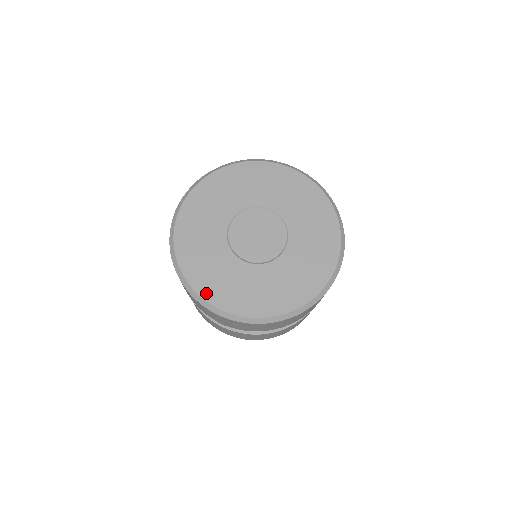
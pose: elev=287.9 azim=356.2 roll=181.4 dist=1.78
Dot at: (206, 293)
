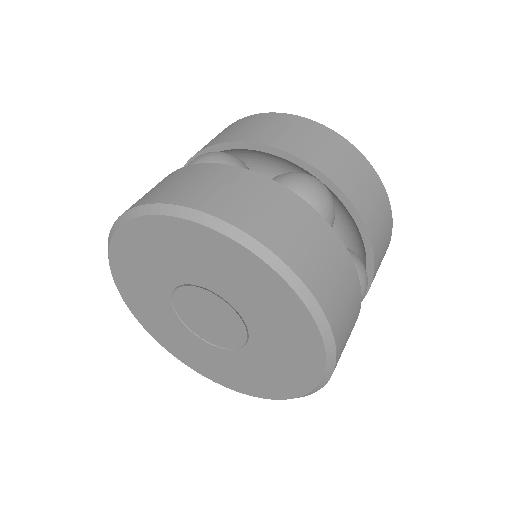
Dot at: (242, 389)
